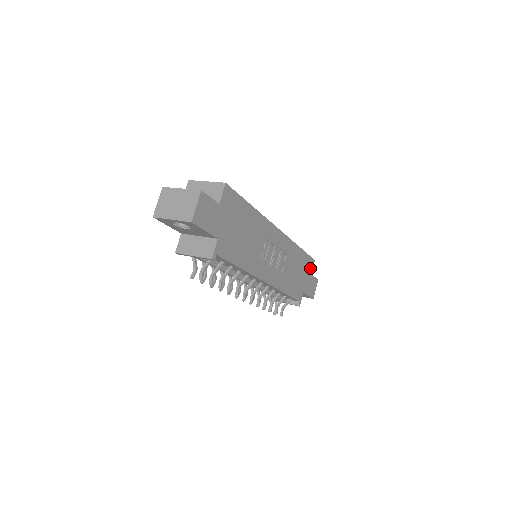
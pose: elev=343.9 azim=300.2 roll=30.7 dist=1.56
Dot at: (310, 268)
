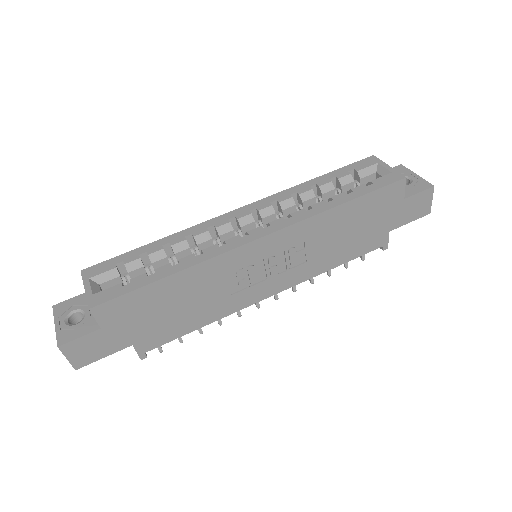
Dot at: (395, 196)
